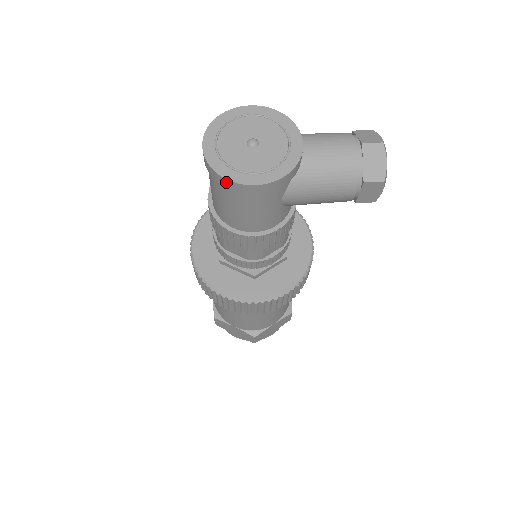
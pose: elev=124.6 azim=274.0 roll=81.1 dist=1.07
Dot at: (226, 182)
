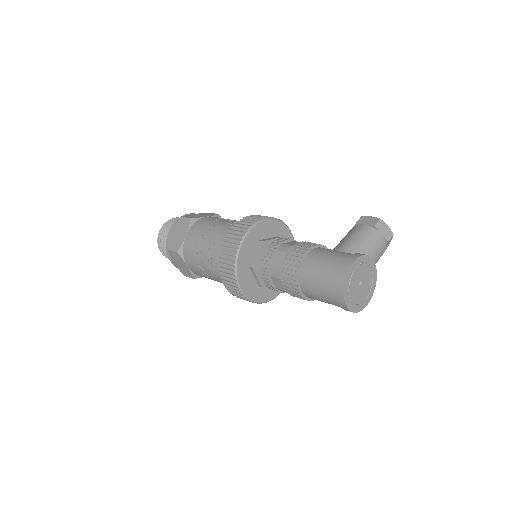
Dot at: (356, 311)
